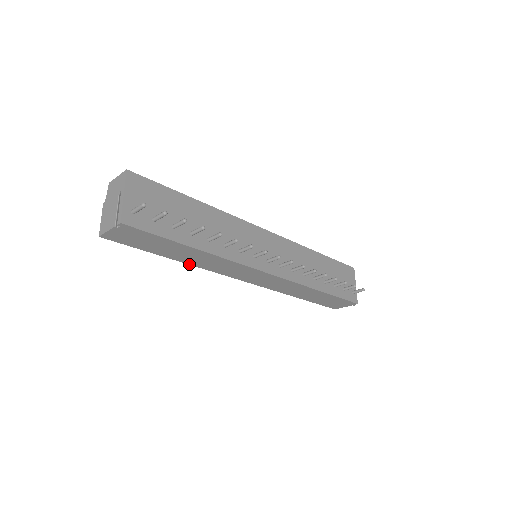
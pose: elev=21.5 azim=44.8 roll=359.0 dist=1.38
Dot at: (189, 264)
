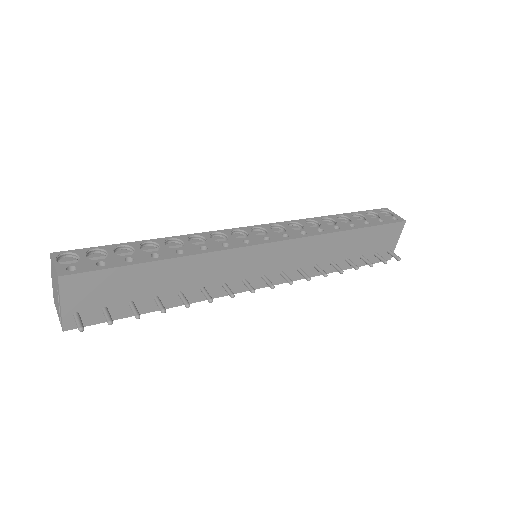
Dot at: occluded
